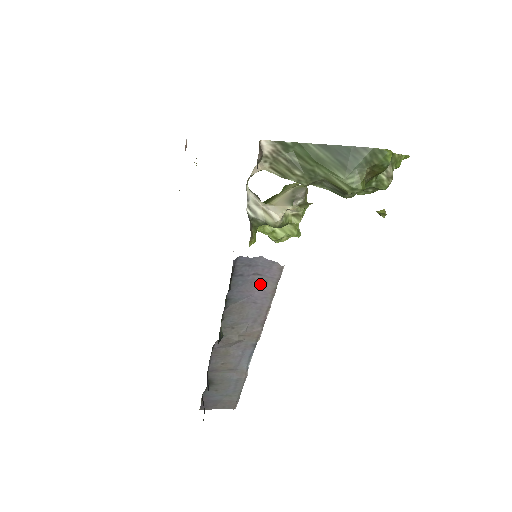
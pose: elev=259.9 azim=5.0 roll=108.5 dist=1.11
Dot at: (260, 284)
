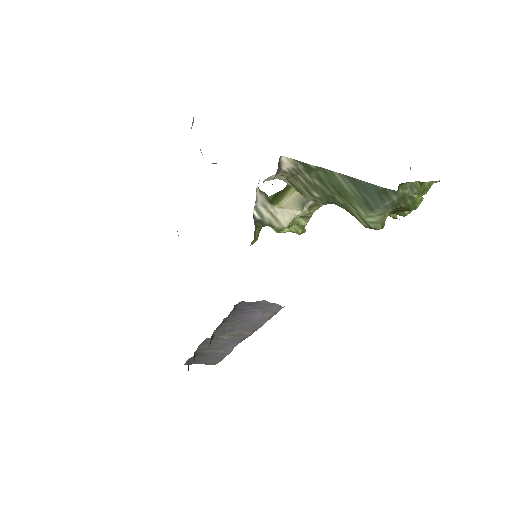
Dot at: (258, 313)
